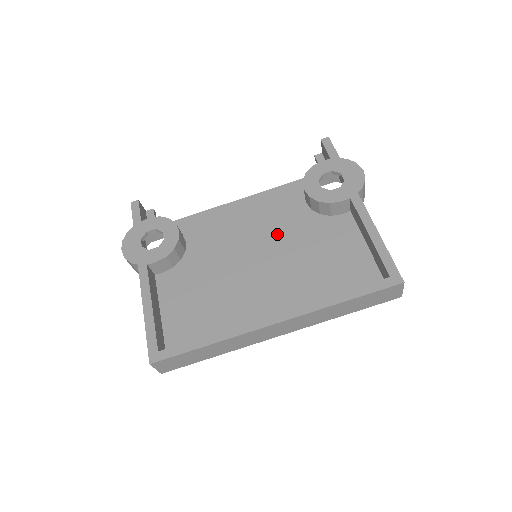
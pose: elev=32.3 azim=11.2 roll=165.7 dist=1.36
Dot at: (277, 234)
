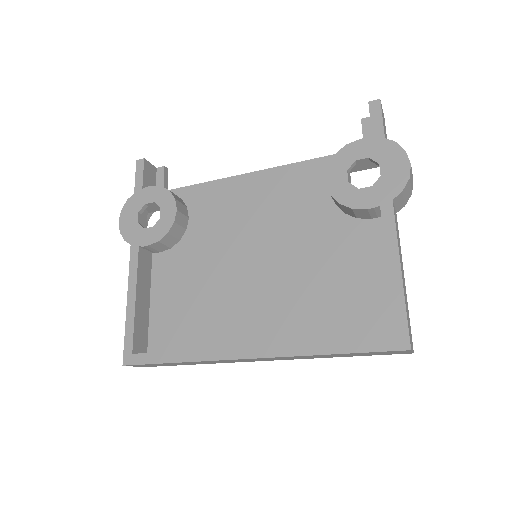
Dot at: (286, 230)
